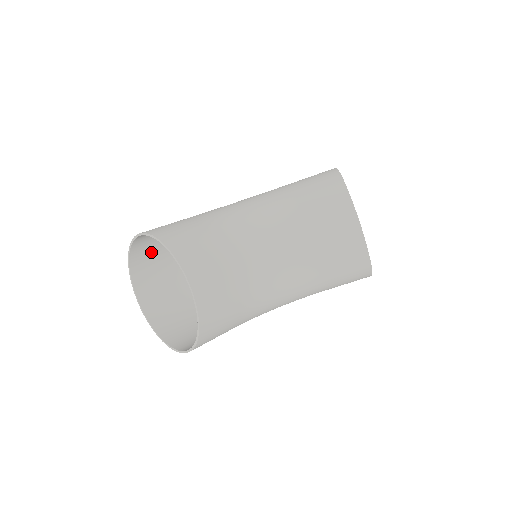
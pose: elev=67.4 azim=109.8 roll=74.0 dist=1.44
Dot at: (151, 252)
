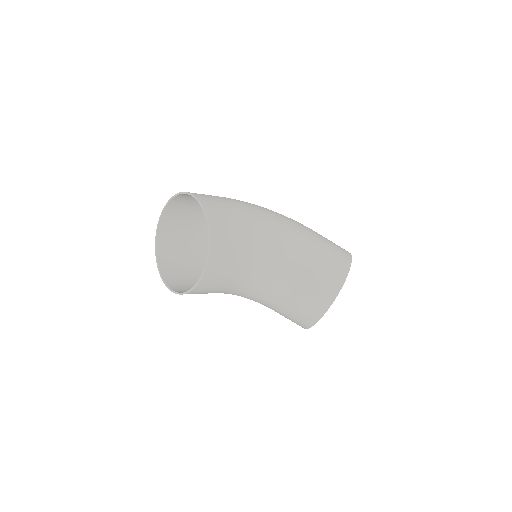
Dot at: occluded
